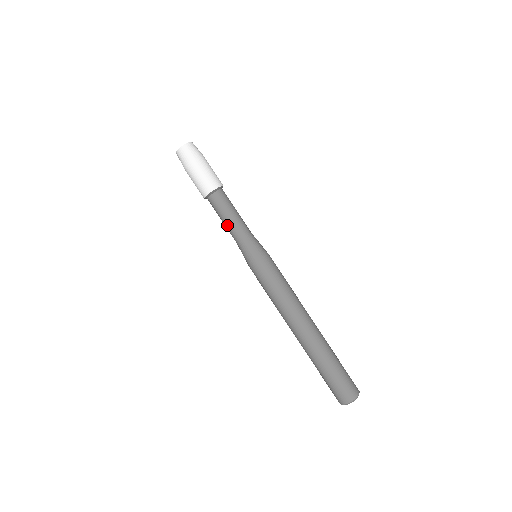
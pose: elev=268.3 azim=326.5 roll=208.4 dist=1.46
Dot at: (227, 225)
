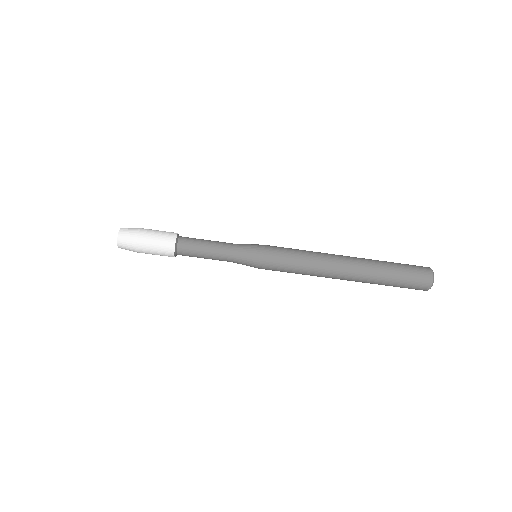
Dot at: (212, 259)
